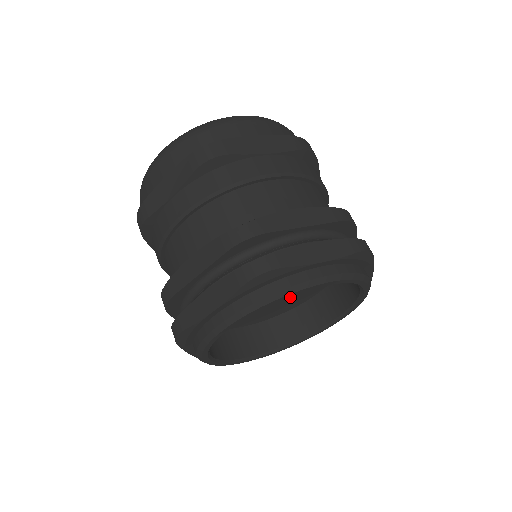
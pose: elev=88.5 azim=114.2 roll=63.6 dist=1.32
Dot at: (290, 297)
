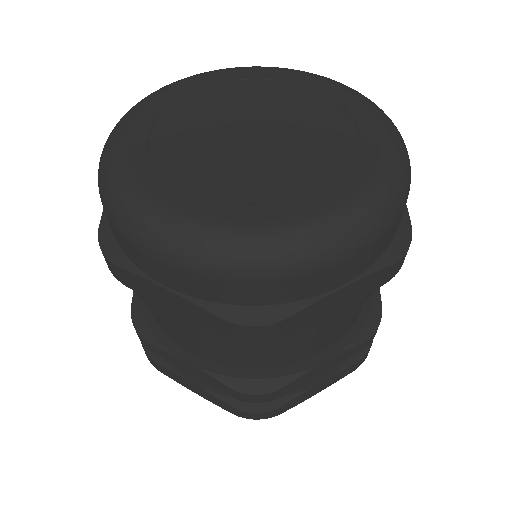
Dot at: occluded
